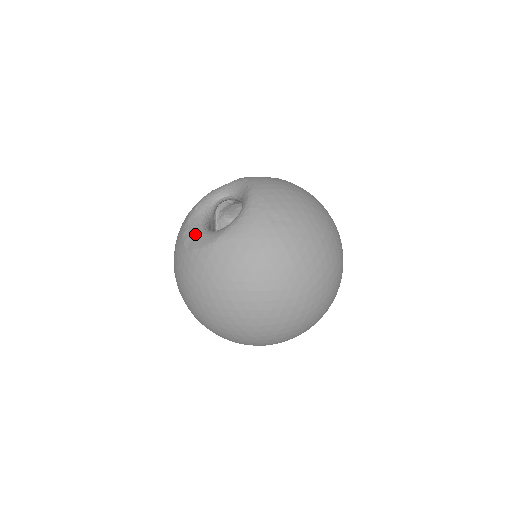
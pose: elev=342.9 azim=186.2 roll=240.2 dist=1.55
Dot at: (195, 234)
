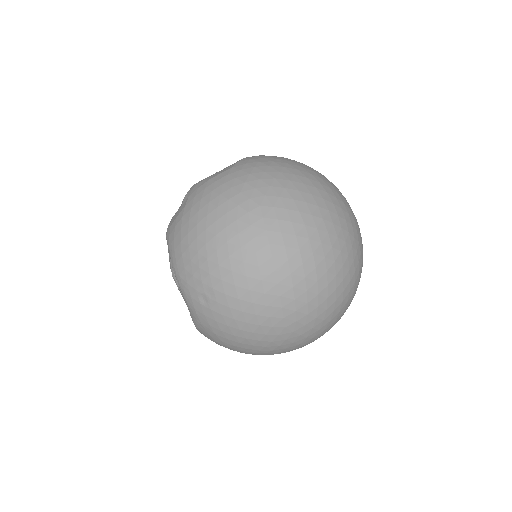
Dot at: occluded
